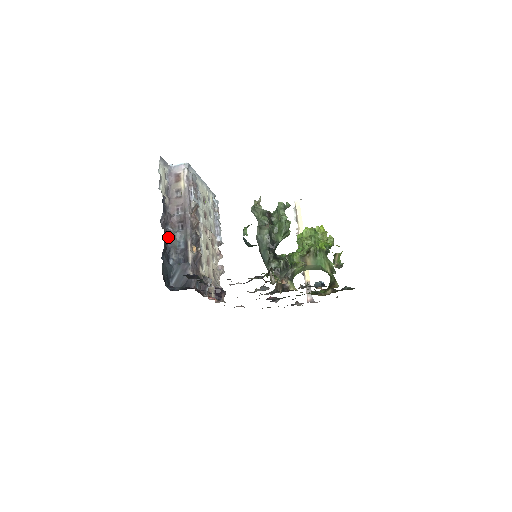
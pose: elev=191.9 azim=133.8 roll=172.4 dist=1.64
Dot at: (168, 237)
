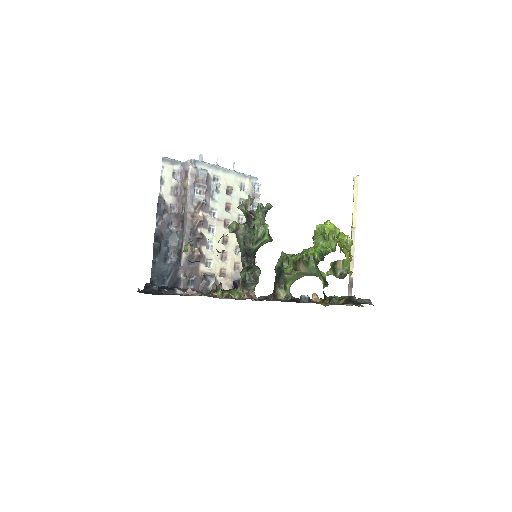
Dot at: (169, 237)
